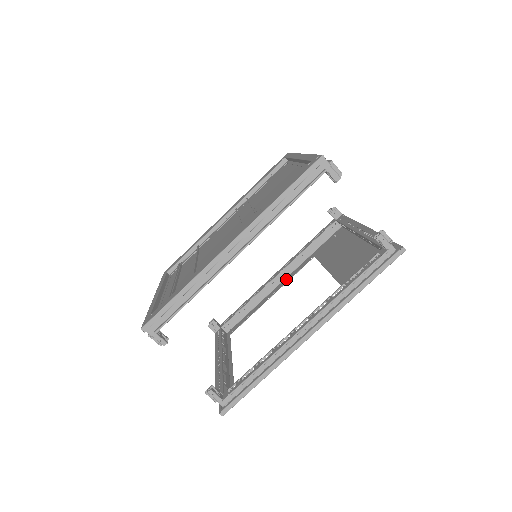
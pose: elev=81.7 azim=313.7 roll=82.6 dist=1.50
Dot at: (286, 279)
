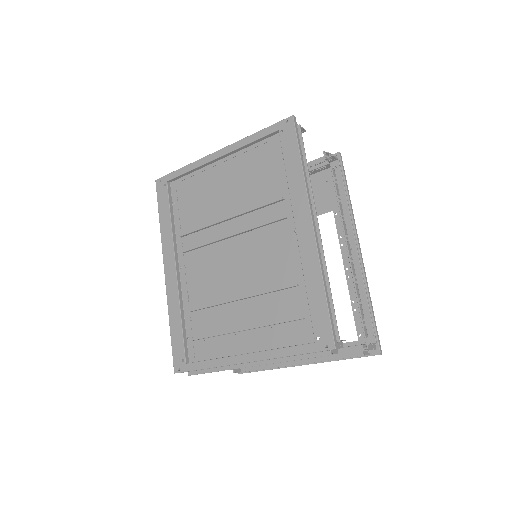
Dot at: occluded
